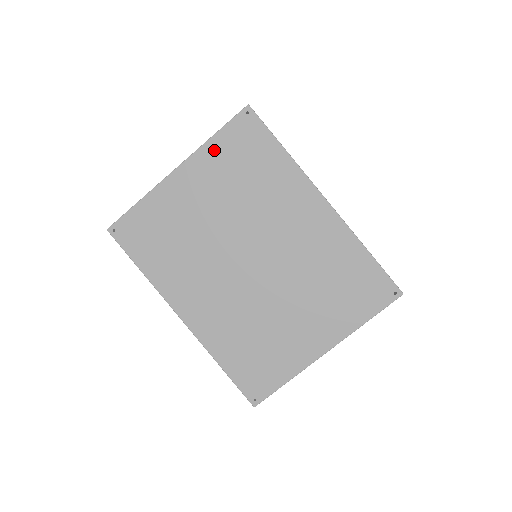
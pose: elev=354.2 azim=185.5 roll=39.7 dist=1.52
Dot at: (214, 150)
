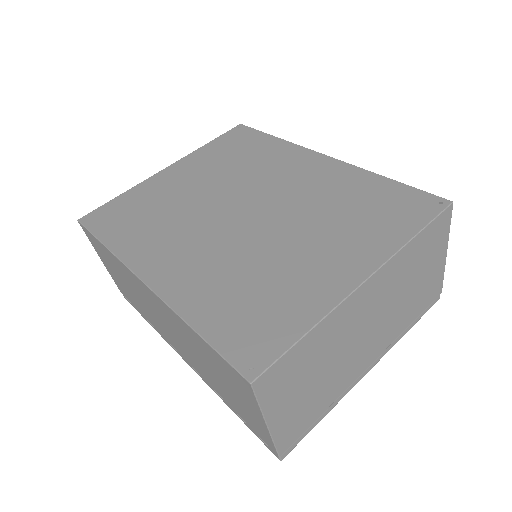
Dot at: (206, 151)
